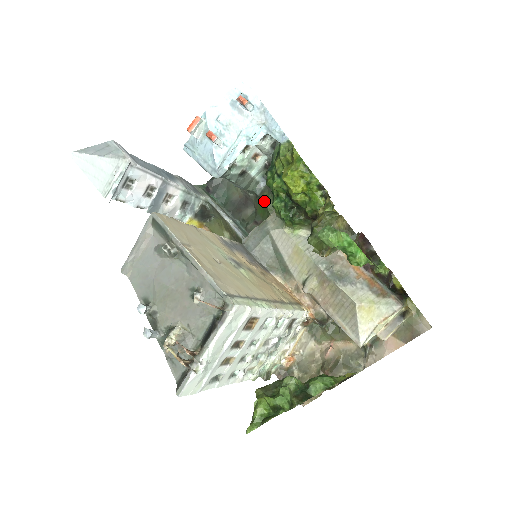
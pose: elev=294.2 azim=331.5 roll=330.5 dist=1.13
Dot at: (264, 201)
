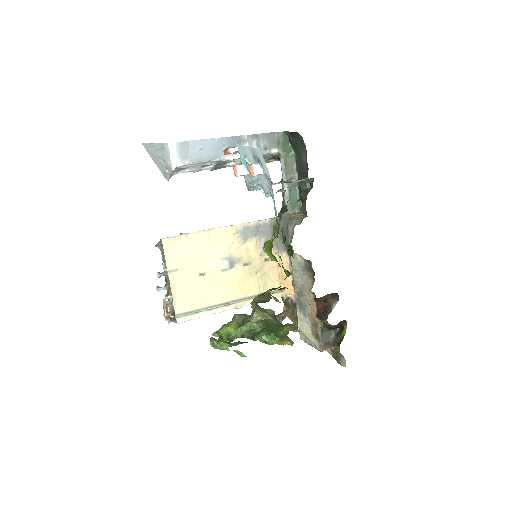
Dot at: (304, 198)
